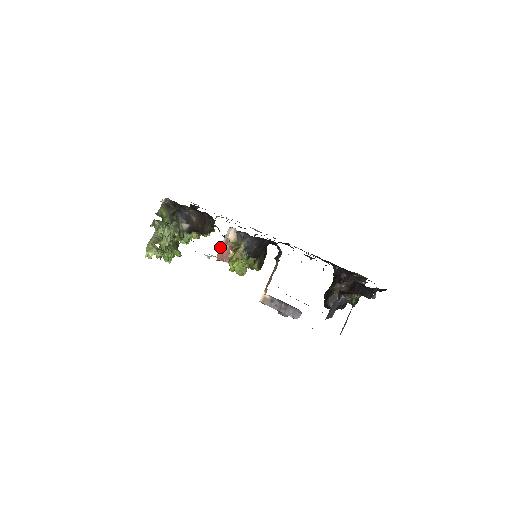
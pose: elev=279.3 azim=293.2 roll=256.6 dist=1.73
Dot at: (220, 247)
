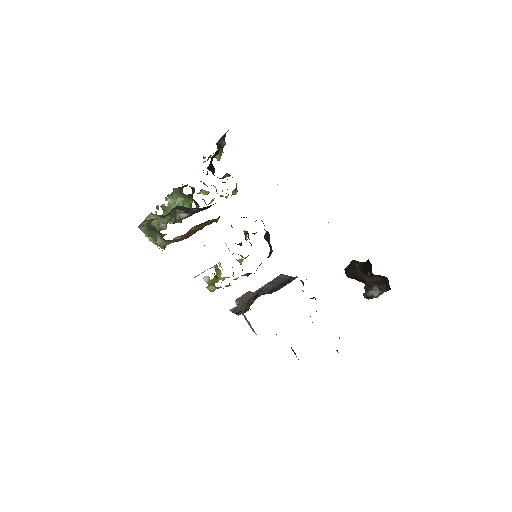
Dot at: occluded
